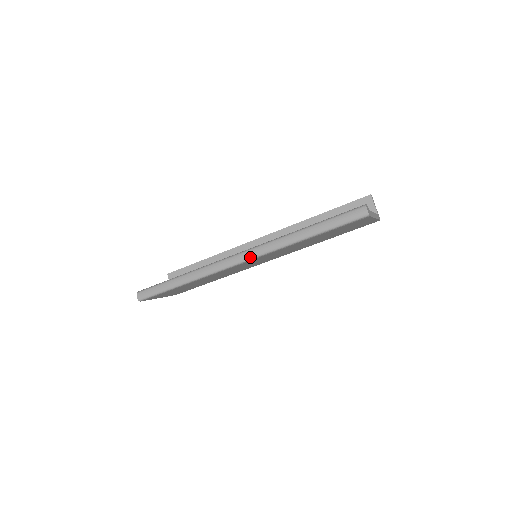
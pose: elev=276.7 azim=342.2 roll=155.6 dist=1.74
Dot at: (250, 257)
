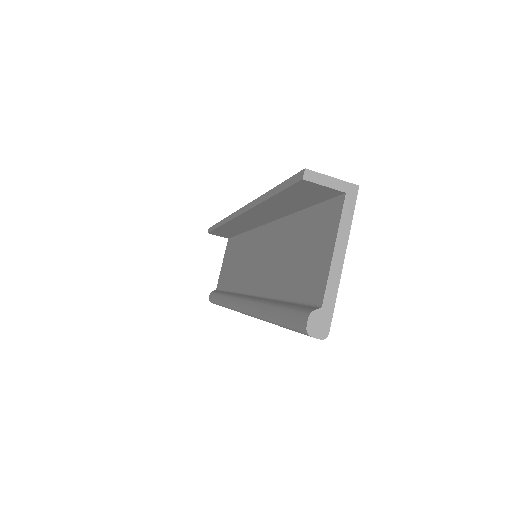
Dot at: occluded
